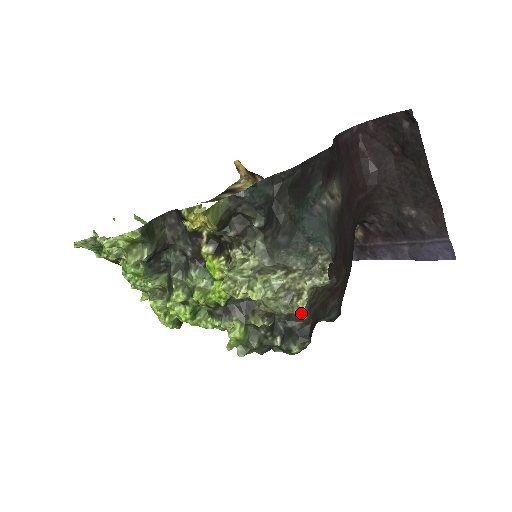
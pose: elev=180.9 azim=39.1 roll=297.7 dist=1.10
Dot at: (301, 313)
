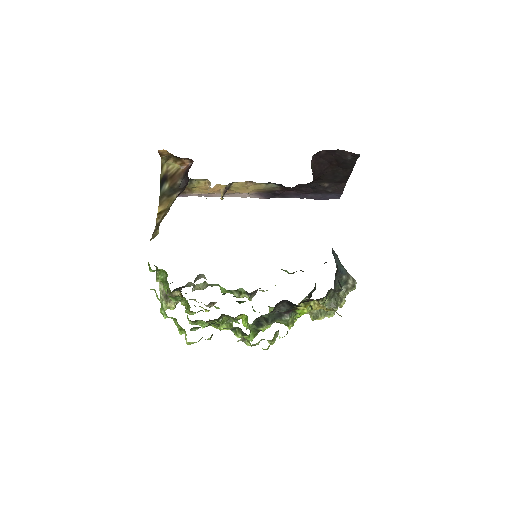
Dot at: (340, 305)
